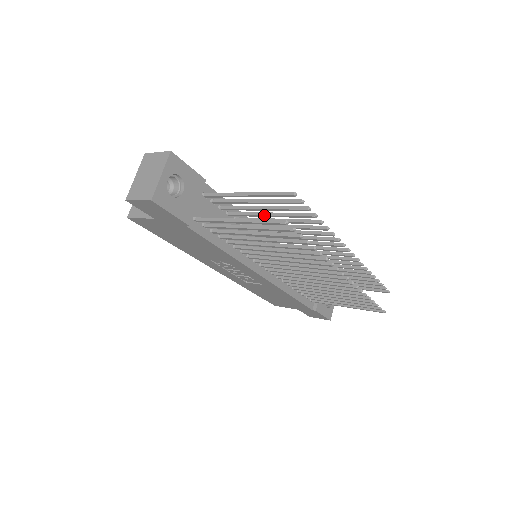
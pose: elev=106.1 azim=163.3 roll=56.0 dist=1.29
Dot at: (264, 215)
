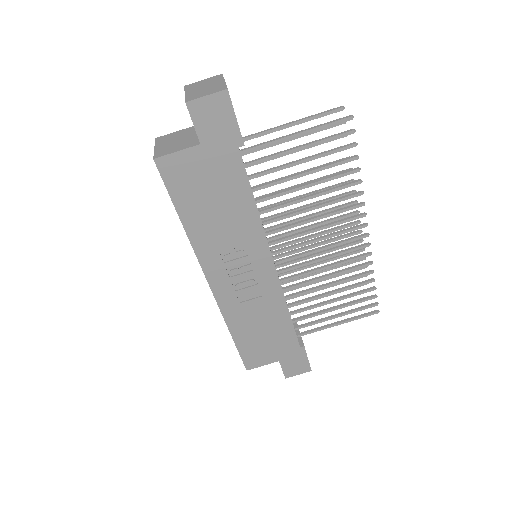
Dot at: occluded
